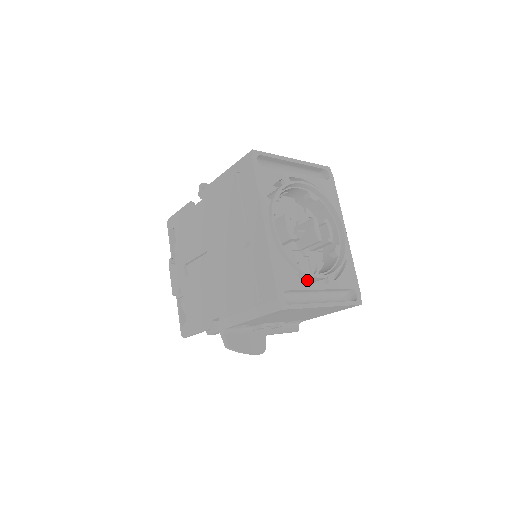
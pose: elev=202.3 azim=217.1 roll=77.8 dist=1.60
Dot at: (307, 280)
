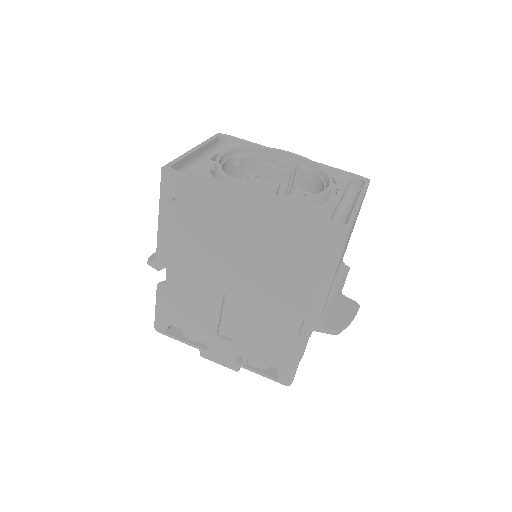
Dot at: occluded
